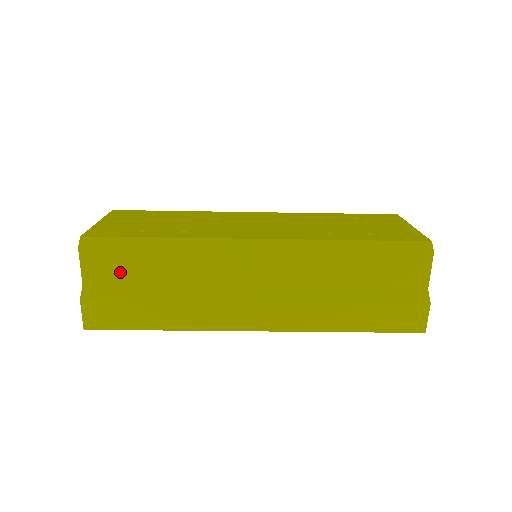
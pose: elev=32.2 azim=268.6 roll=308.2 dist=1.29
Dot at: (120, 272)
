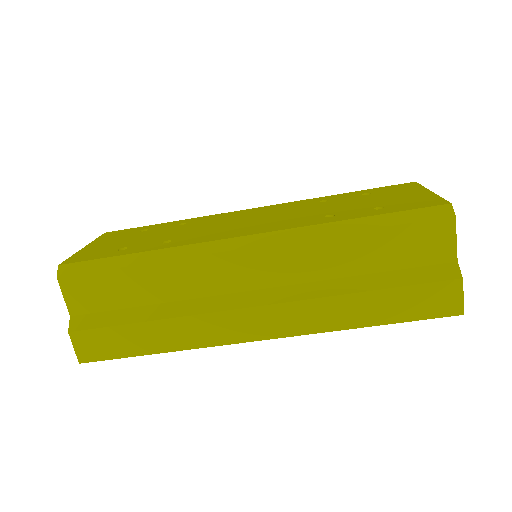
Dot at: (104, 297)
